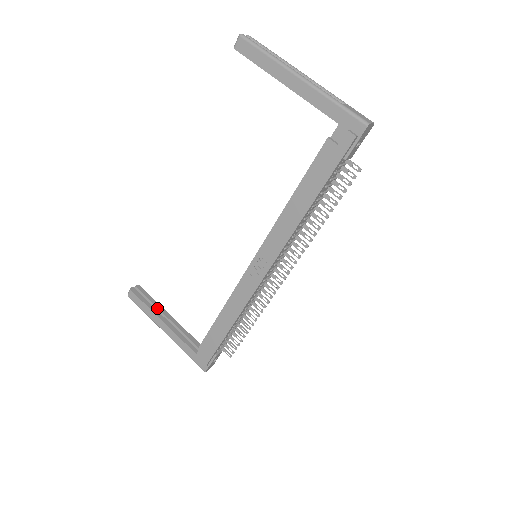
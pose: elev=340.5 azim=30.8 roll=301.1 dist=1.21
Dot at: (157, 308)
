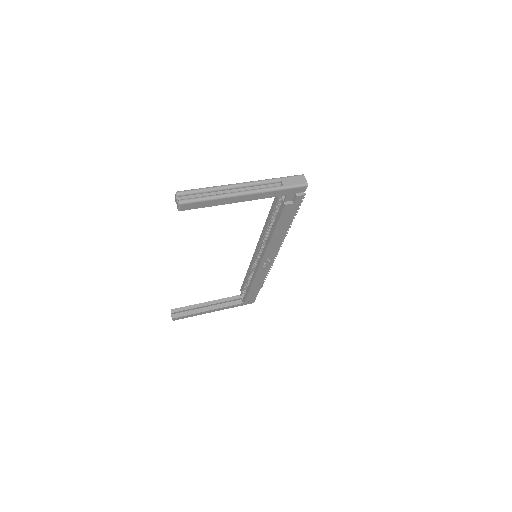
Dot at: (196, 308)
